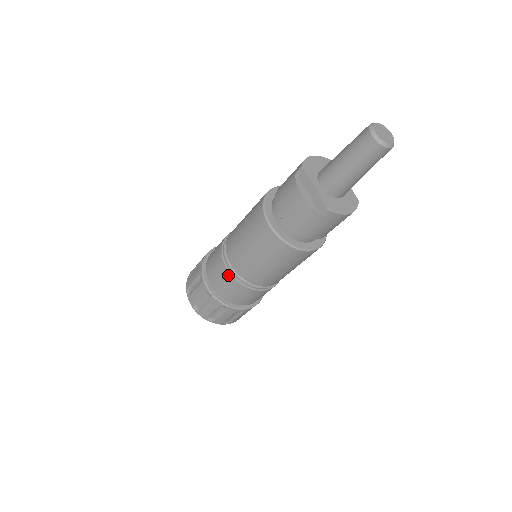
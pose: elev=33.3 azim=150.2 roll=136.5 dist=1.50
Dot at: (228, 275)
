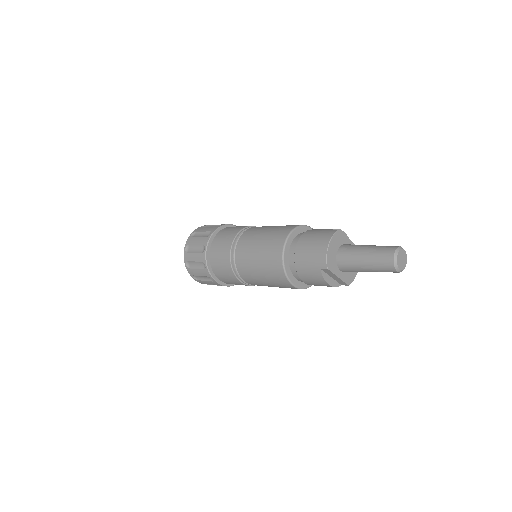
Dot at: occluded
